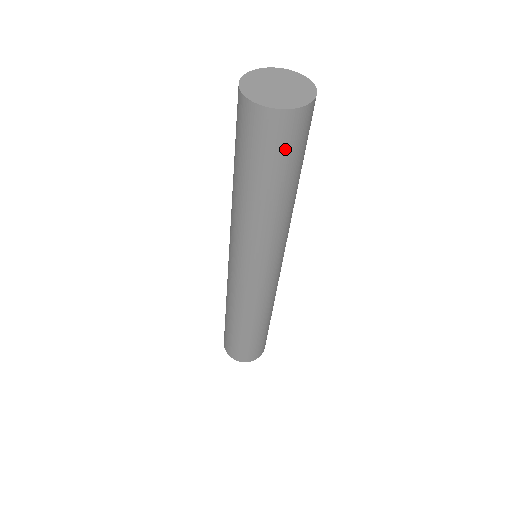
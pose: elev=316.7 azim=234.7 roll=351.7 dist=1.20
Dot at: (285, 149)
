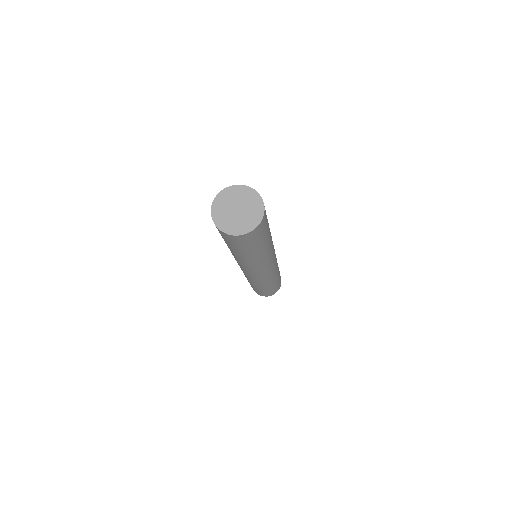
Dot at: (230, 242)
